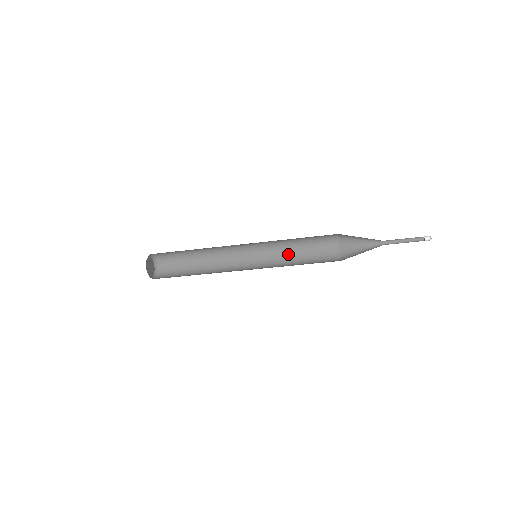
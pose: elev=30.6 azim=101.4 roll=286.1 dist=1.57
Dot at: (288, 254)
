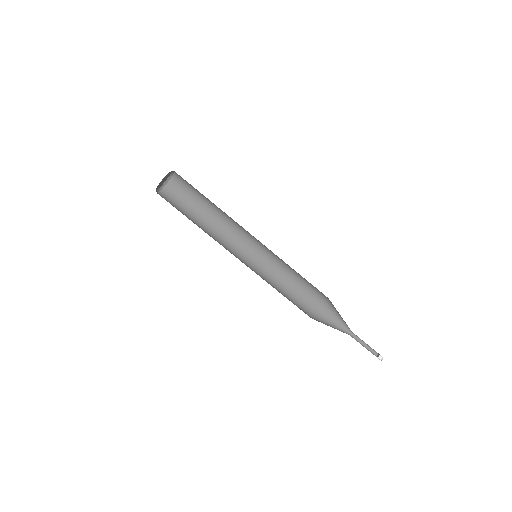
Dot at: (273, 283)
